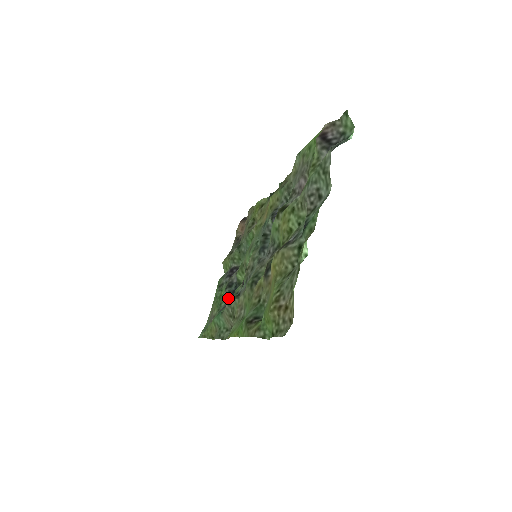
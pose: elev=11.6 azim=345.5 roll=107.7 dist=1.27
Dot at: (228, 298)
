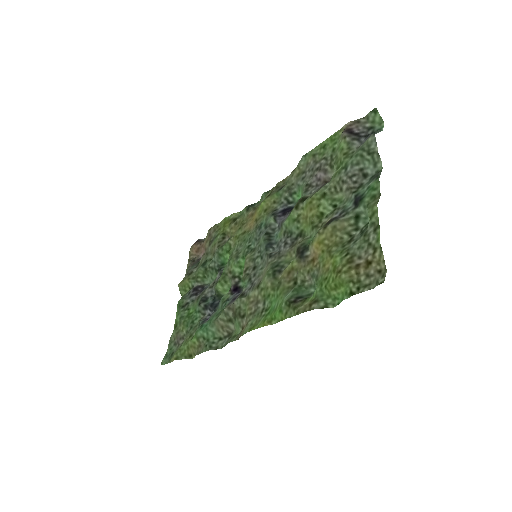
Dot at: (203, 313)
